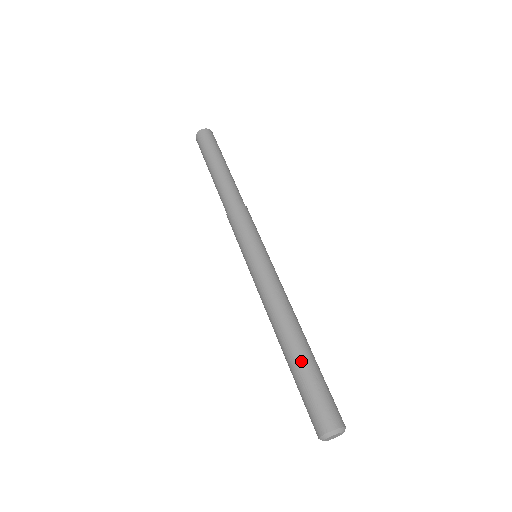
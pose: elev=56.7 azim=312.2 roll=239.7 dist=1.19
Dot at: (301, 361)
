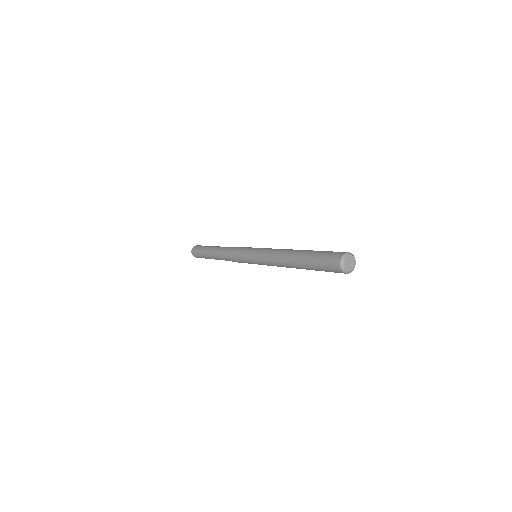
Dot at: (304, 258)
